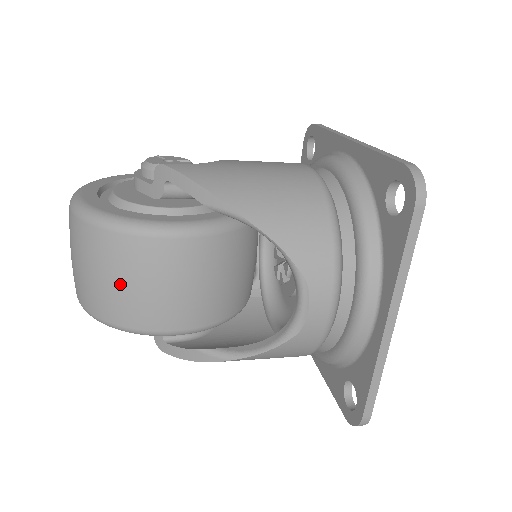
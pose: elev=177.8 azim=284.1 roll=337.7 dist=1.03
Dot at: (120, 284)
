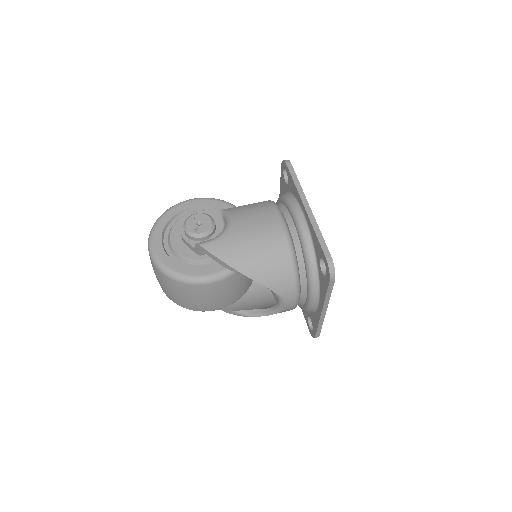
Dot at: (188, 299)
